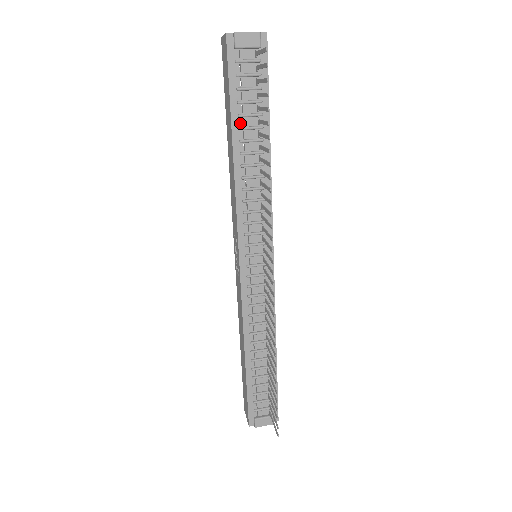
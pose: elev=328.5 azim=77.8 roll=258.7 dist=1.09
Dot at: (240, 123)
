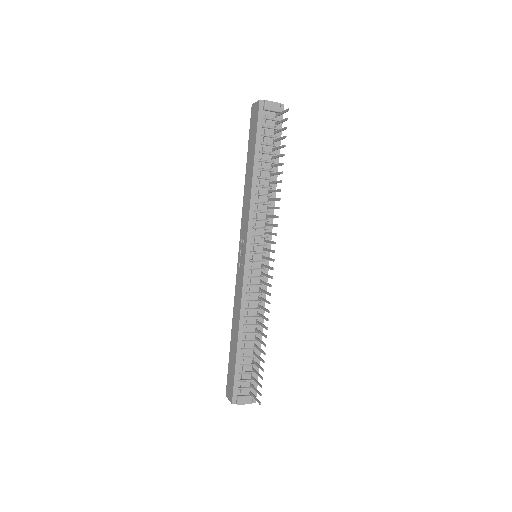
Dot at: (260, 157)
